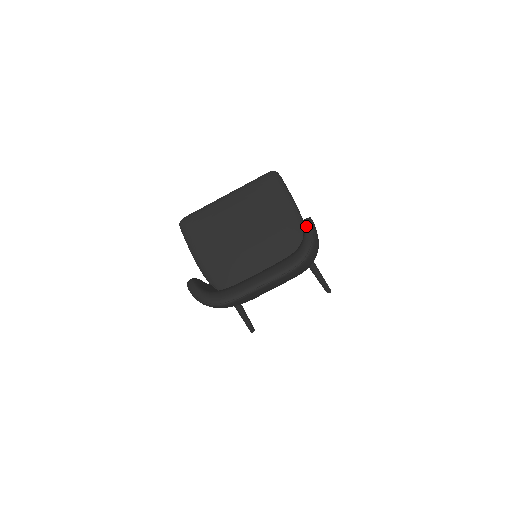
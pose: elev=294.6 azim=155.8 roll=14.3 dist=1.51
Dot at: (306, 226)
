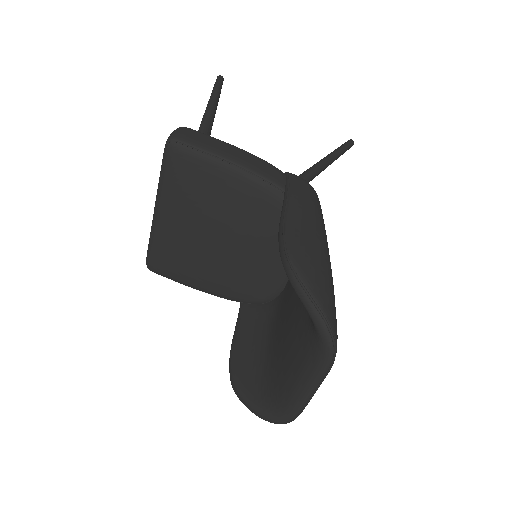
Dot at: (296, 292)
